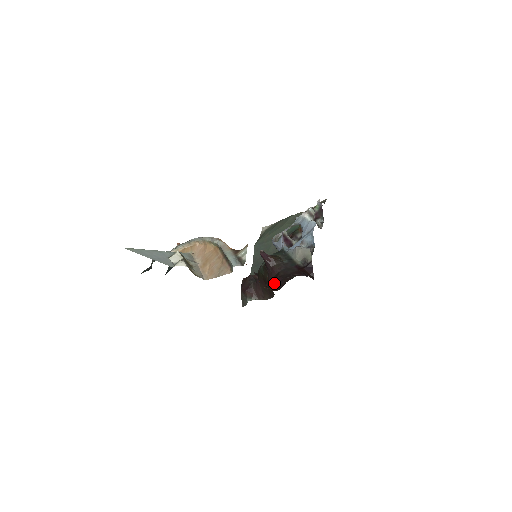
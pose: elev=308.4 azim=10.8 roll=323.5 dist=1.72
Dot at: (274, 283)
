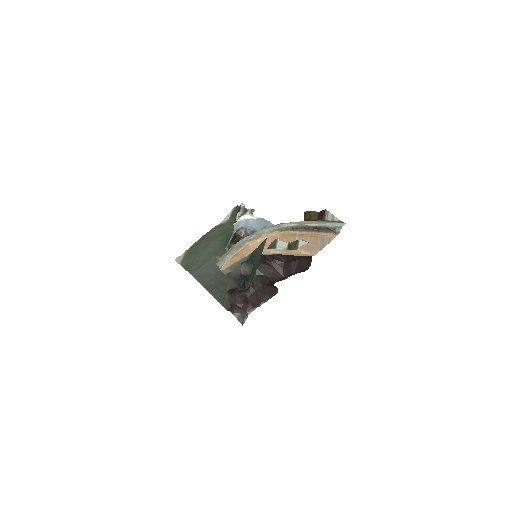
Dot at: (292, 269)
